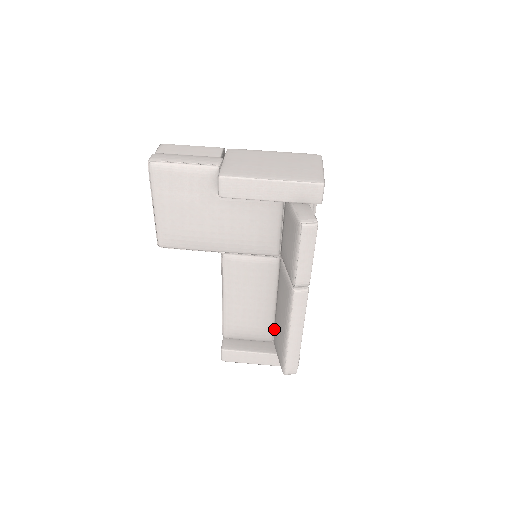
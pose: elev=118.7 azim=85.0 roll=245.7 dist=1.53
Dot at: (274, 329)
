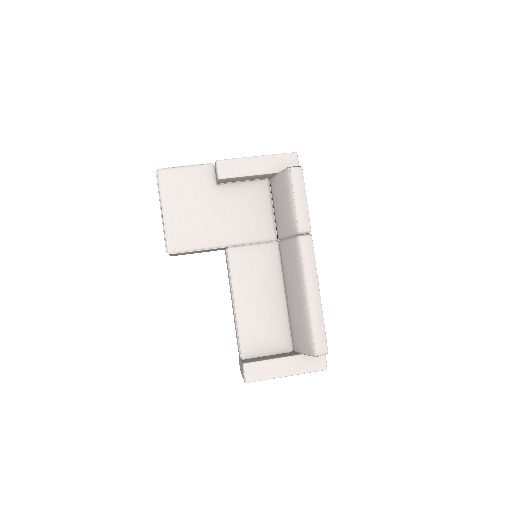
Dot at: (291, 329)
